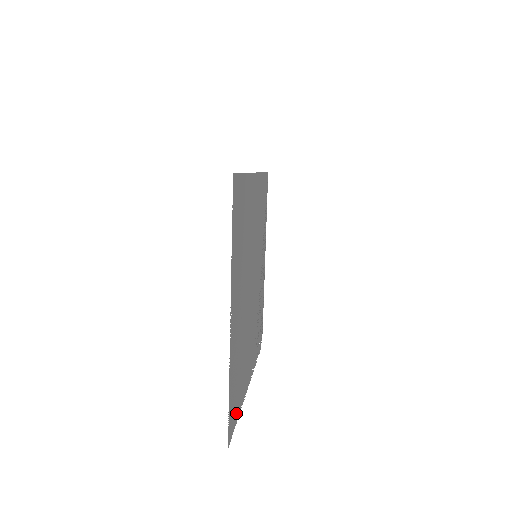
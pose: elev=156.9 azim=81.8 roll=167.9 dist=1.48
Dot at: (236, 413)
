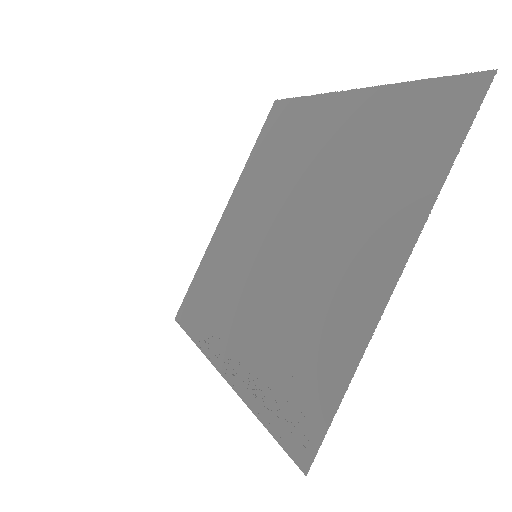
Dot at: (445, 139)
